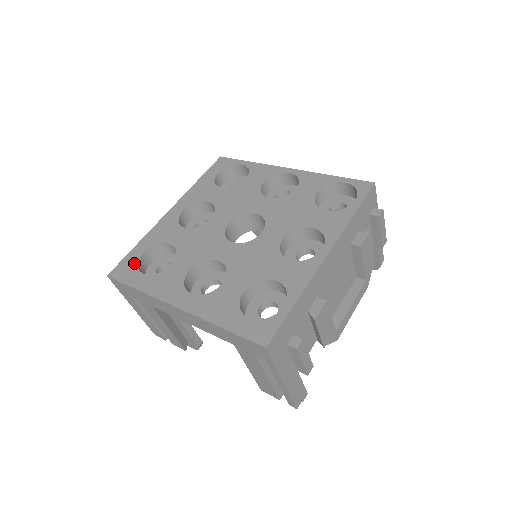
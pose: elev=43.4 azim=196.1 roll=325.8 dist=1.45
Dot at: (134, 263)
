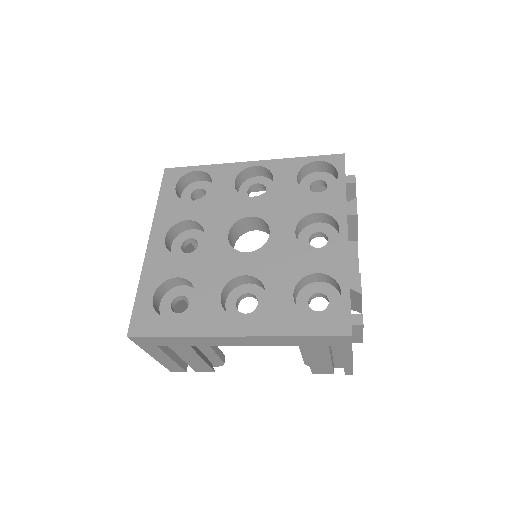
Dot at: (150, 311)
